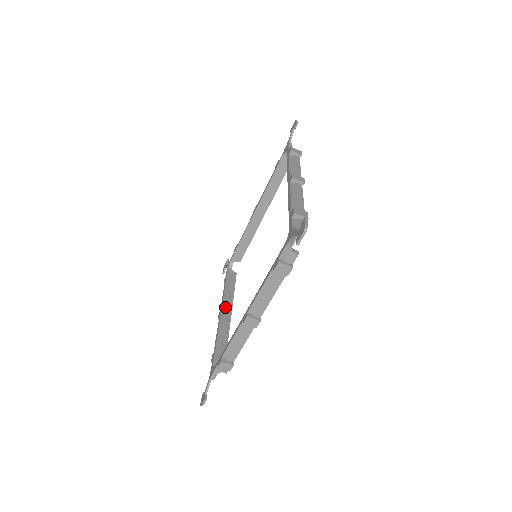
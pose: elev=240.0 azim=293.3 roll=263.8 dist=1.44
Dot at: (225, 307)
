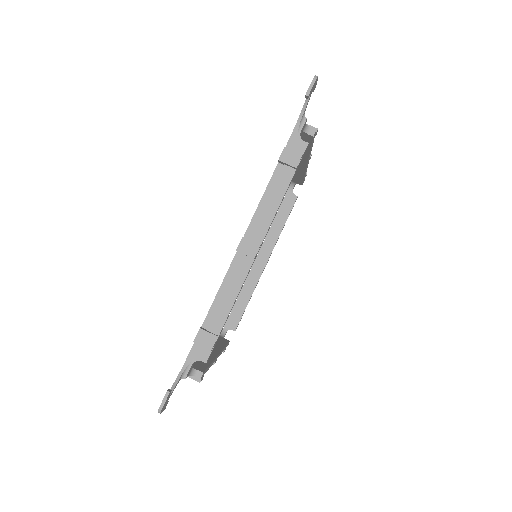
Dot at: occluded
